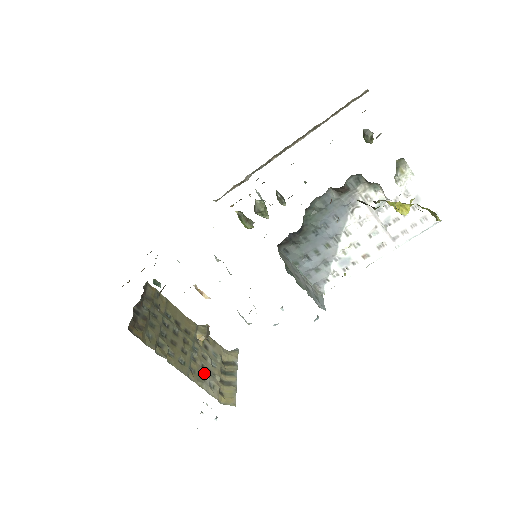
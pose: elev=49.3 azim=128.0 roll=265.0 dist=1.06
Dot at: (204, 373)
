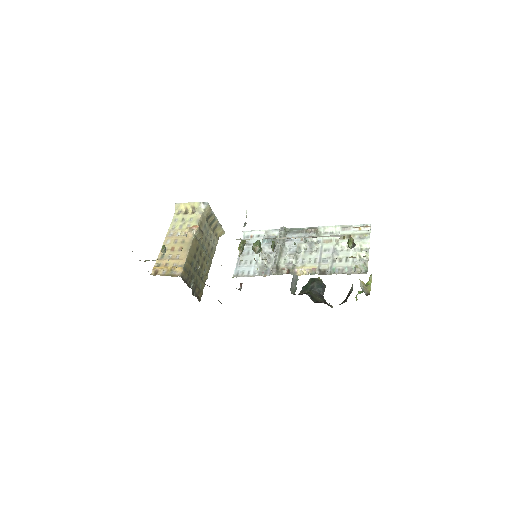
Dot at: (211, 246)
